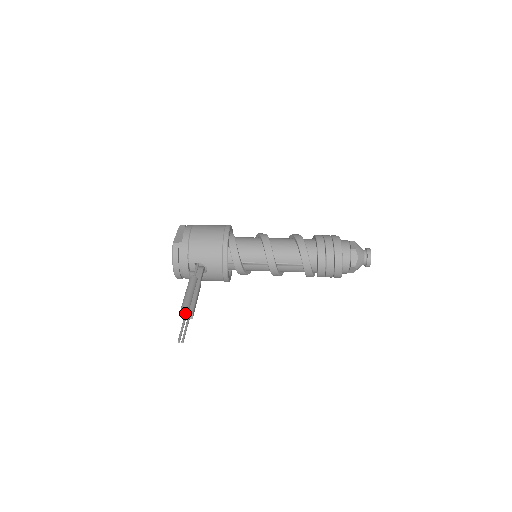
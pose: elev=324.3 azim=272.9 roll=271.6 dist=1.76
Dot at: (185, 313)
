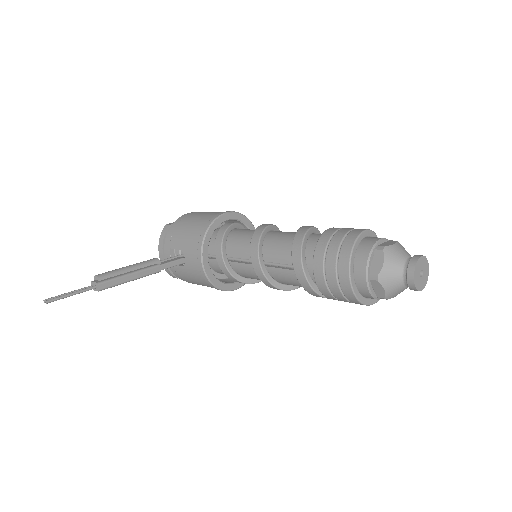
Dot at: (93, 281)
